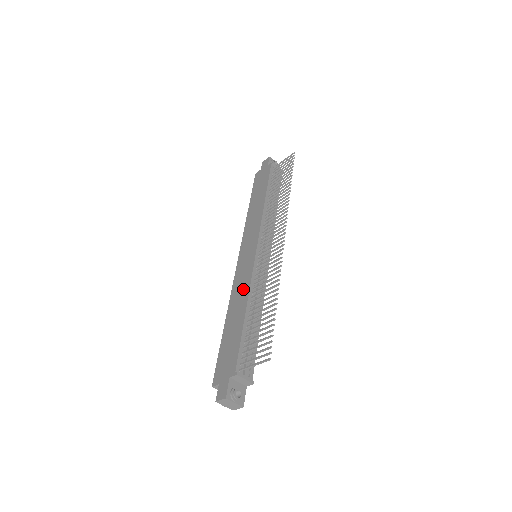
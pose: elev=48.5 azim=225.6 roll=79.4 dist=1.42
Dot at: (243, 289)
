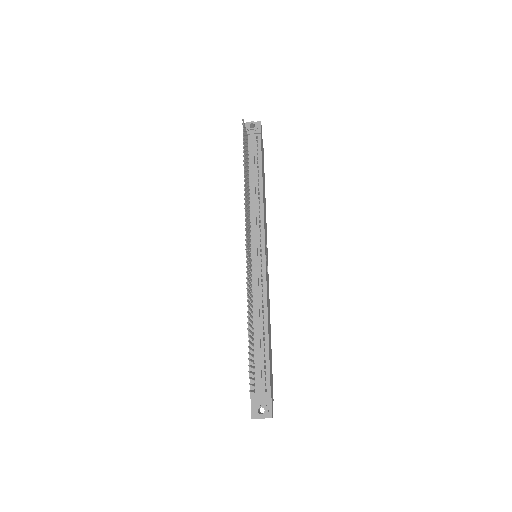
Dot at: occluded
